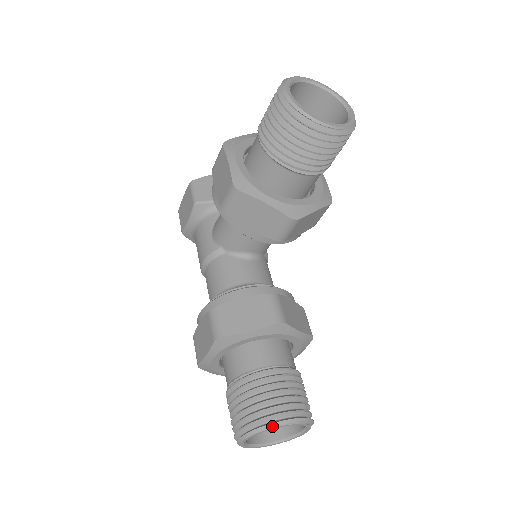
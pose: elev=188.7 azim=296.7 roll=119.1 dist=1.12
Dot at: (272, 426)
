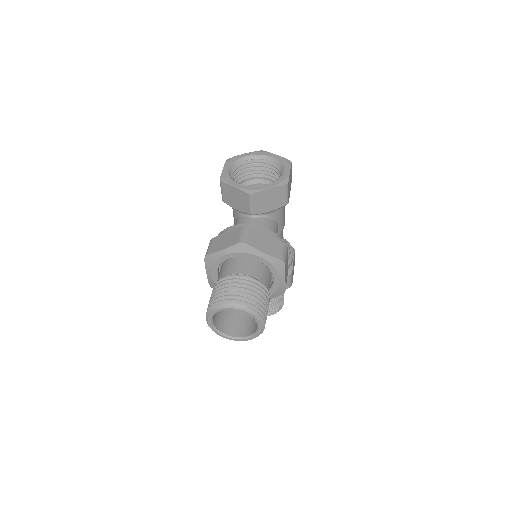
Dot at: occluded
